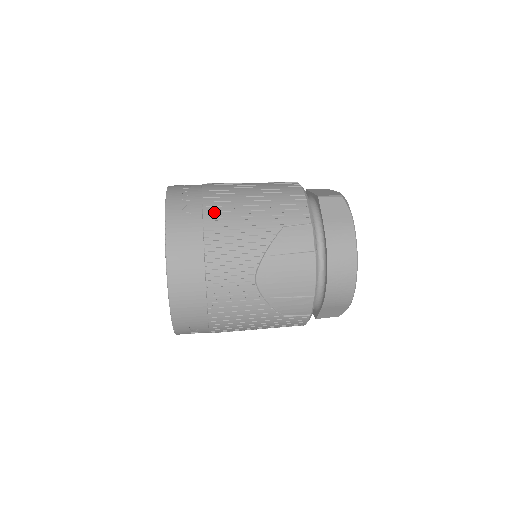
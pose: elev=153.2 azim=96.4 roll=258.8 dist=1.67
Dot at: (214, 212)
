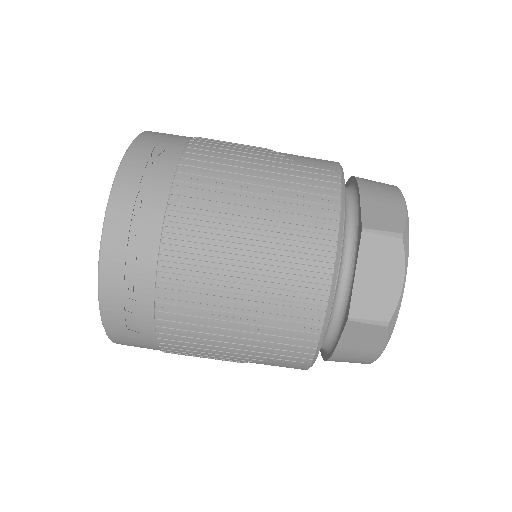
Dot at: (172, 332)
